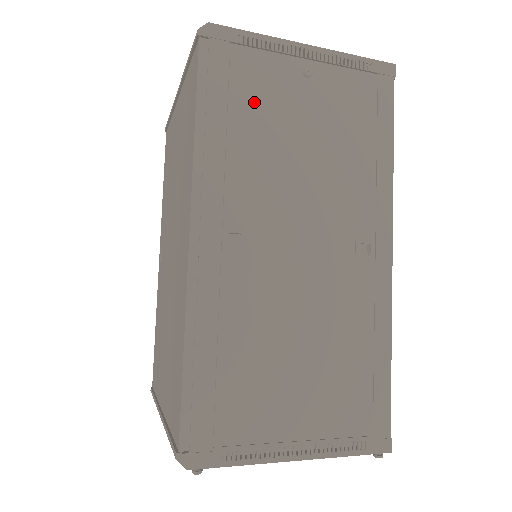
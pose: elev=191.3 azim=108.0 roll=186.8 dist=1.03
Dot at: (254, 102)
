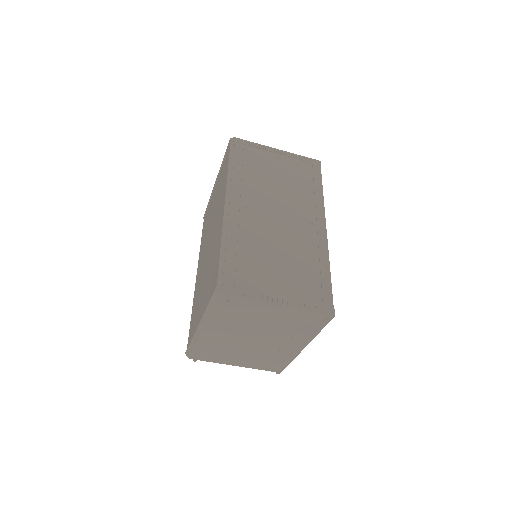
Dot at: (254, 164)
